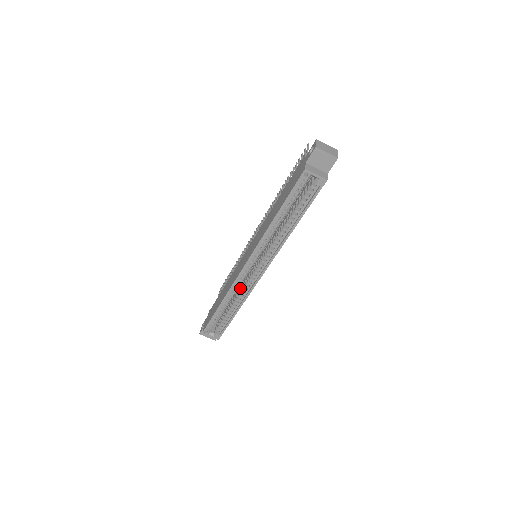
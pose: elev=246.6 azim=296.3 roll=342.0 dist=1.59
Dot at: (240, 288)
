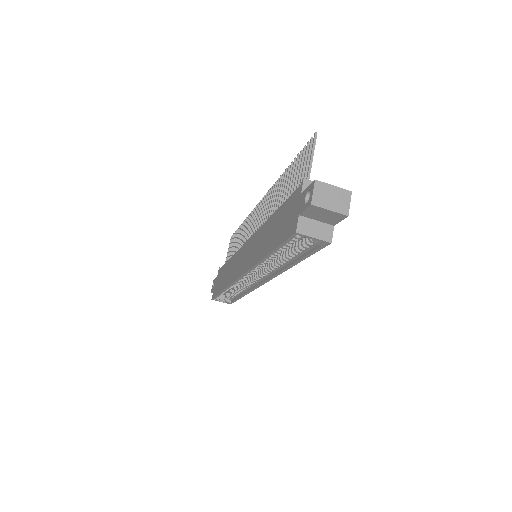
Dot at: occluded
